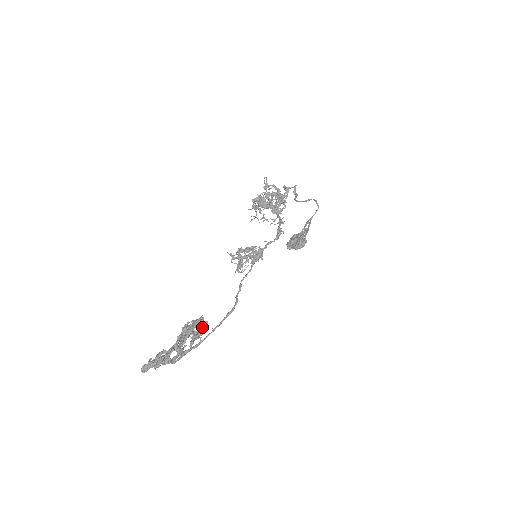
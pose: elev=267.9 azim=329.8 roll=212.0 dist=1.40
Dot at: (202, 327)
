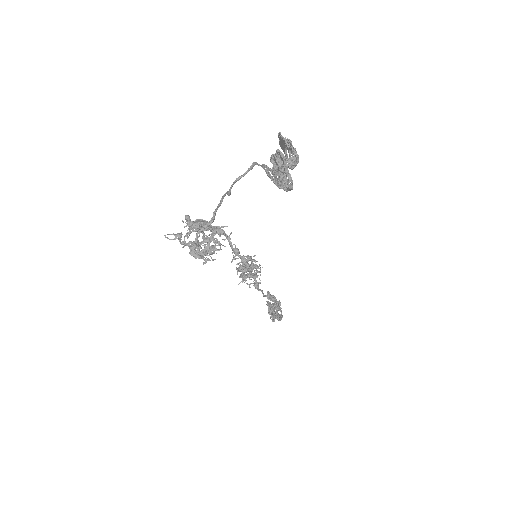
Dot at: (273, 317)
